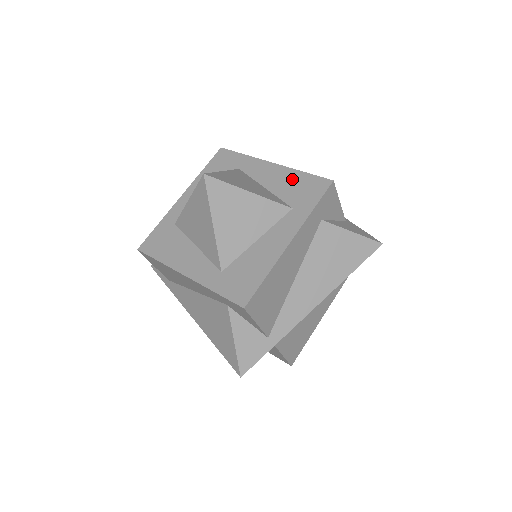
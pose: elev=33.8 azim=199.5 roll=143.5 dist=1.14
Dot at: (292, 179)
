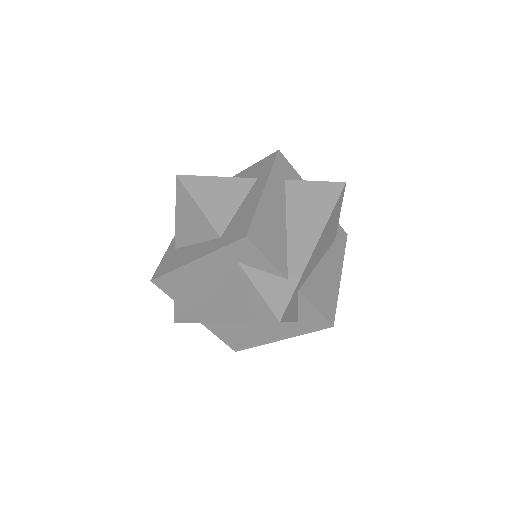
Dot at: (250, 170)
